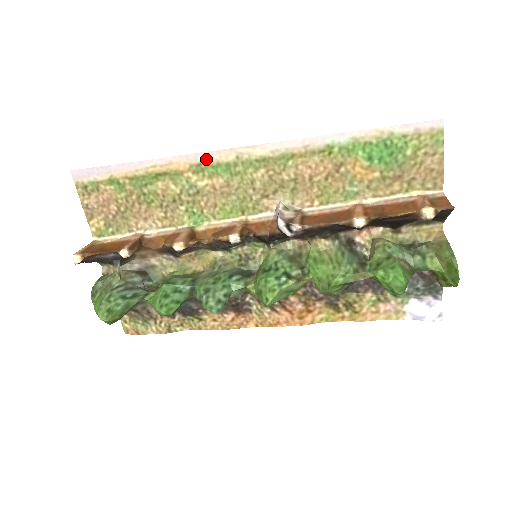
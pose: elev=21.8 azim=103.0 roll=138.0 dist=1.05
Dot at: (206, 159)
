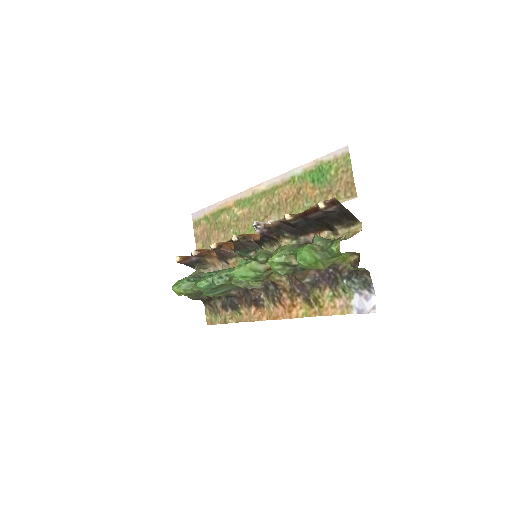
Dot at: (241, 197)
